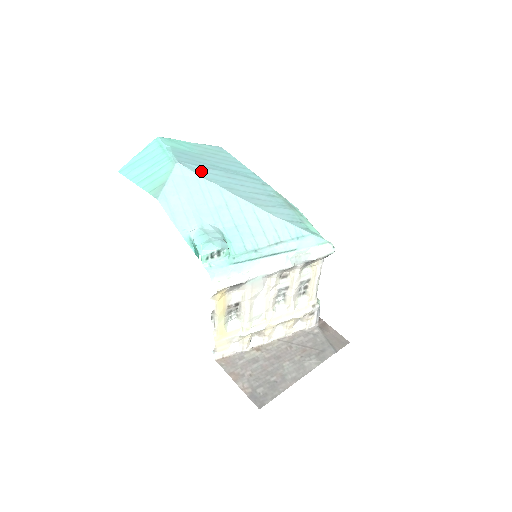
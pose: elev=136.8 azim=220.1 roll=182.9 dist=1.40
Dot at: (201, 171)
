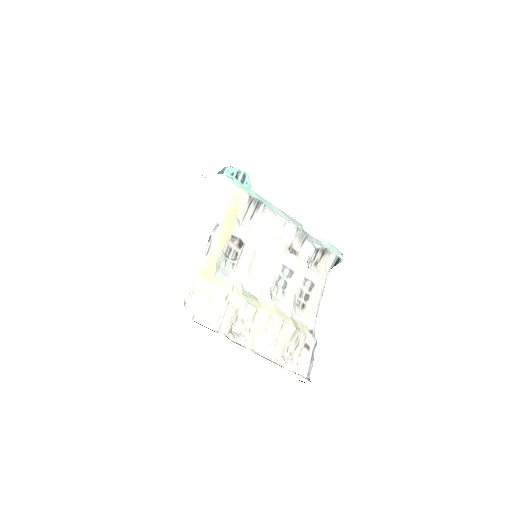
Dot at: occluded
